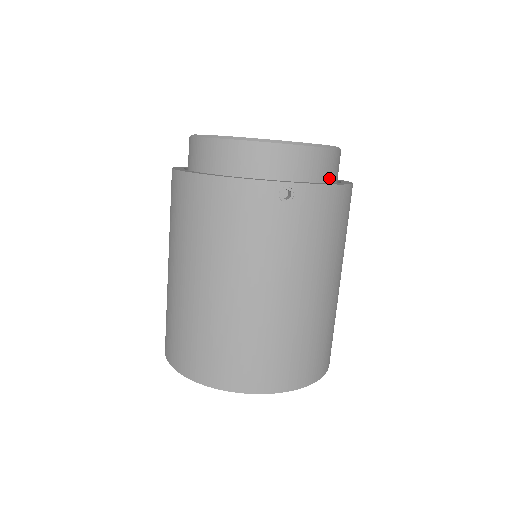
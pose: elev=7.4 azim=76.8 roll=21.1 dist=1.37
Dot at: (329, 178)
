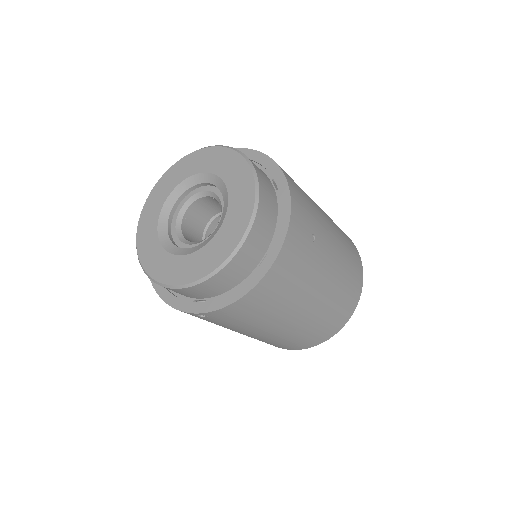
Dot at: (241, 276)
